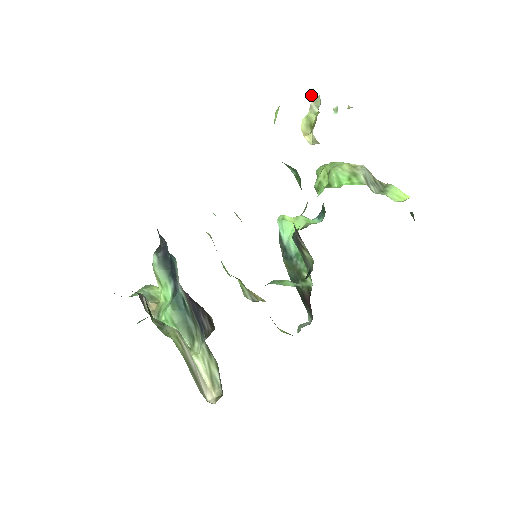
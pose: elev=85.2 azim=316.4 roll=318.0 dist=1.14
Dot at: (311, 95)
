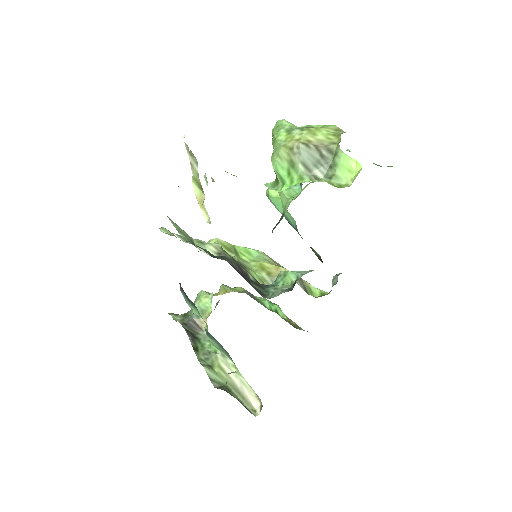
Dot at: (186, 146)
